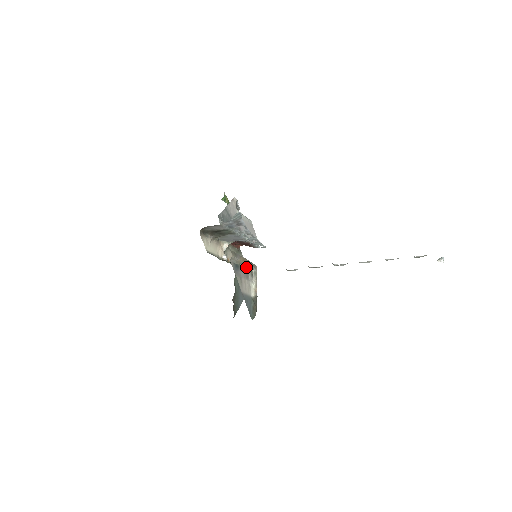
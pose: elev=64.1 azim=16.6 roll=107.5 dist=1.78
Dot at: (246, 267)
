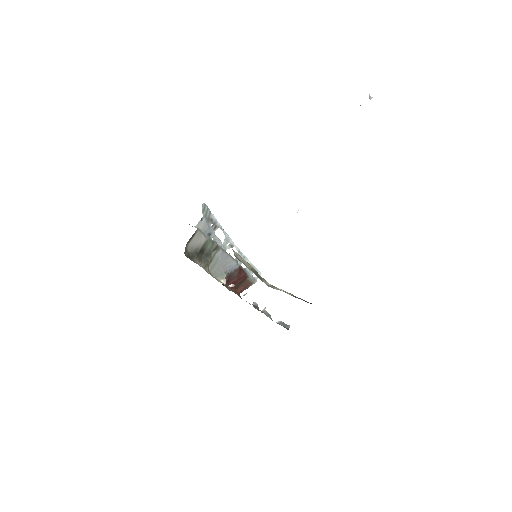
Dot at: occluded
